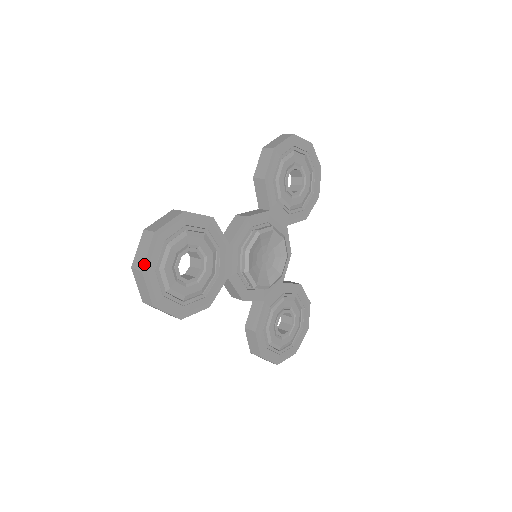
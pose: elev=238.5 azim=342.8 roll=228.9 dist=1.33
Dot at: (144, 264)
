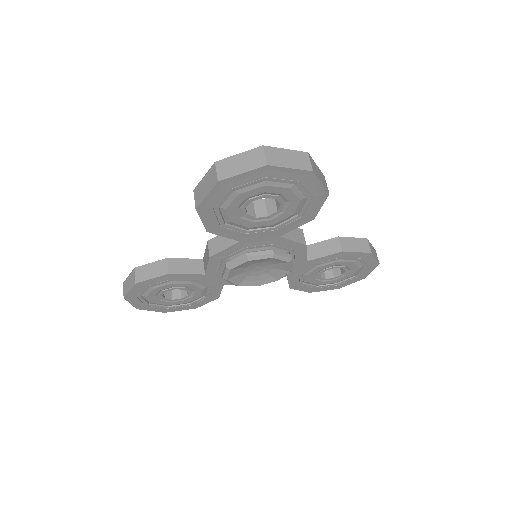
Dot at: (135, 307)
